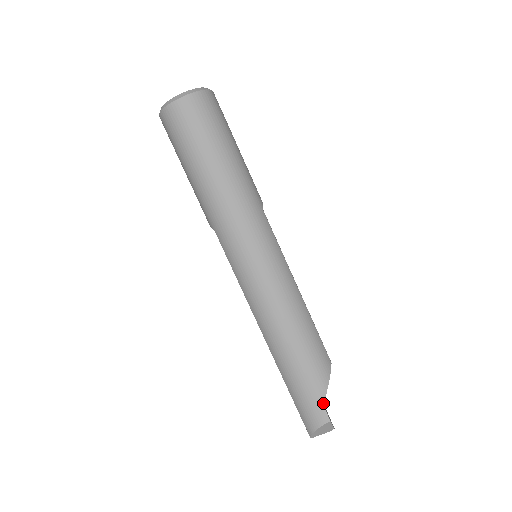
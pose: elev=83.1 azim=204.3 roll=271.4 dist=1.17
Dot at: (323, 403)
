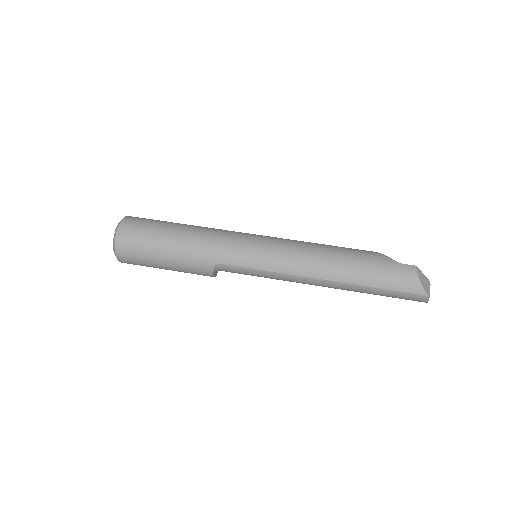
Dot at: (397, 263)
